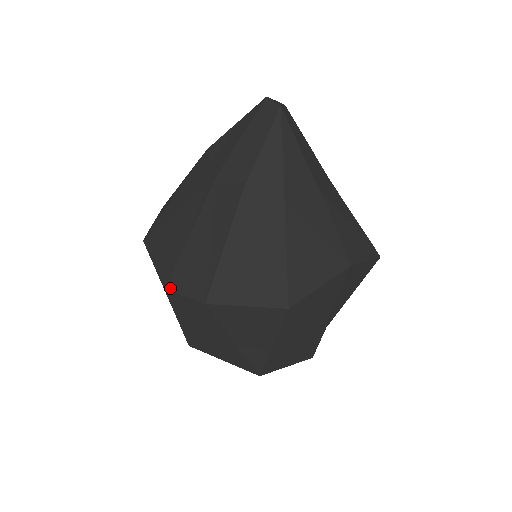
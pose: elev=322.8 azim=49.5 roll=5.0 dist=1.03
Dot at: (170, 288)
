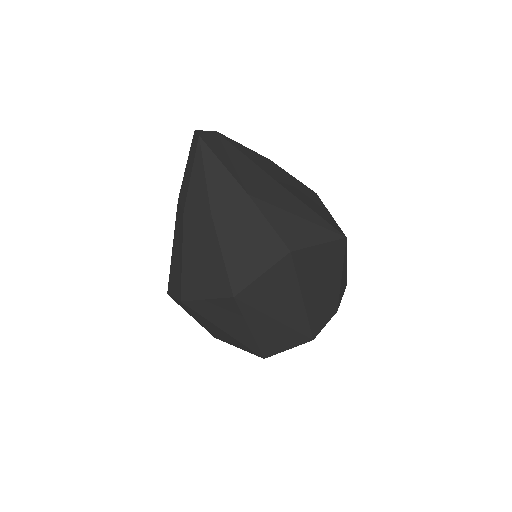
Dot at: (168, 293)
